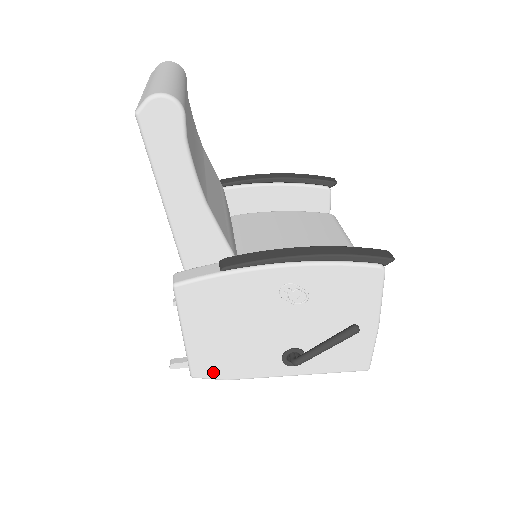
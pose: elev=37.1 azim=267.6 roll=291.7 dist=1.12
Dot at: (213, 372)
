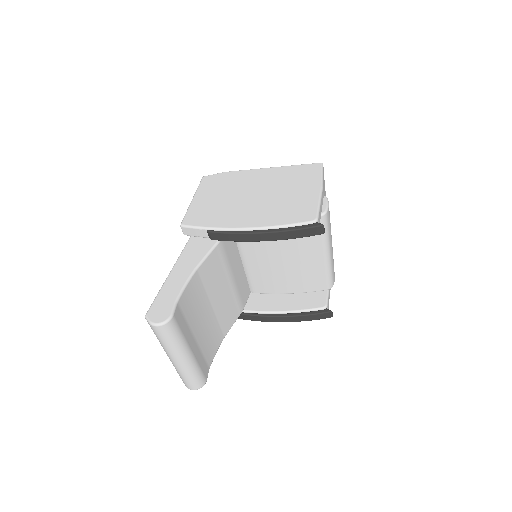
Dot at: occluded
